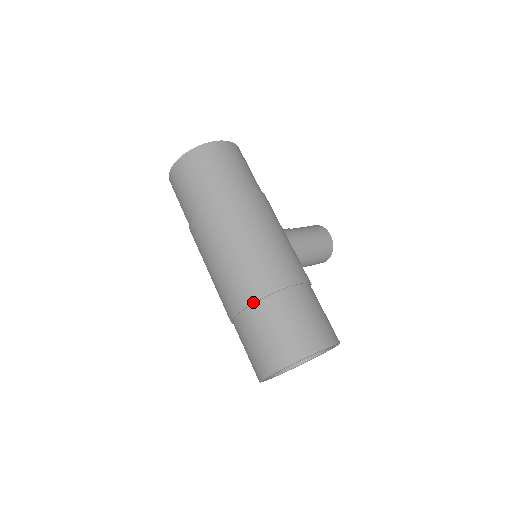
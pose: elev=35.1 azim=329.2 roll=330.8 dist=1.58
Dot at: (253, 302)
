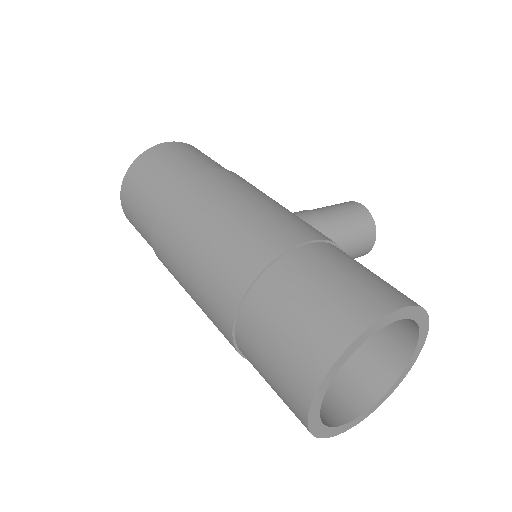
Dot at: (244, 292)
